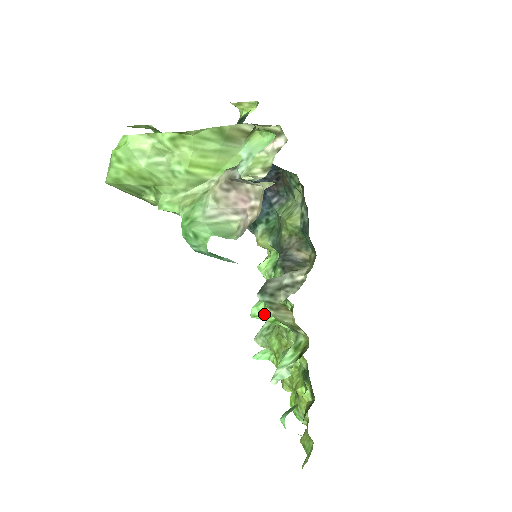
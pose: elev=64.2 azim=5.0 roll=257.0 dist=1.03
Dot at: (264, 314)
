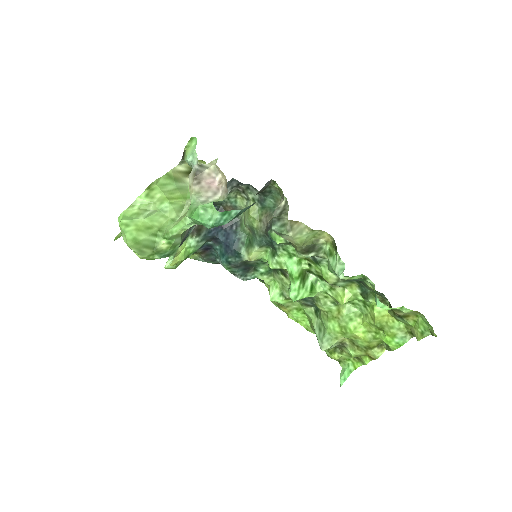
Dot at: (300, 290)
